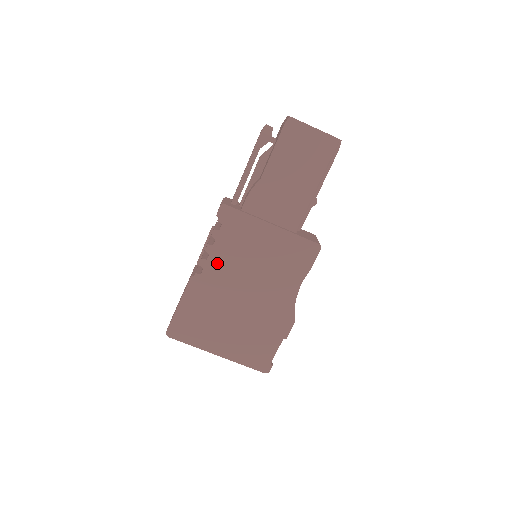
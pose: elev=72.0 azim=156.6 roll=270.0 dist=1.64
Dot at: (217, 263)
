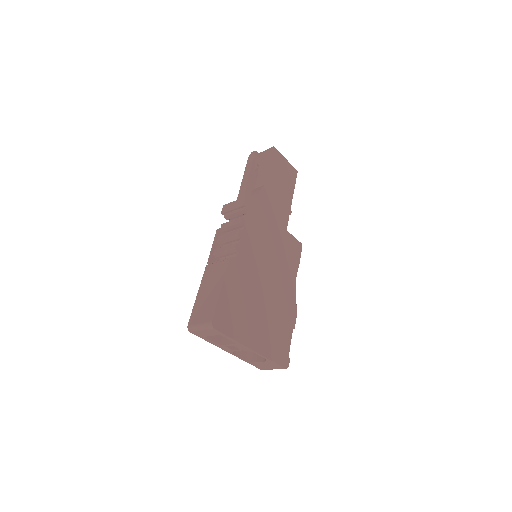
Dot at: (247, 248)
